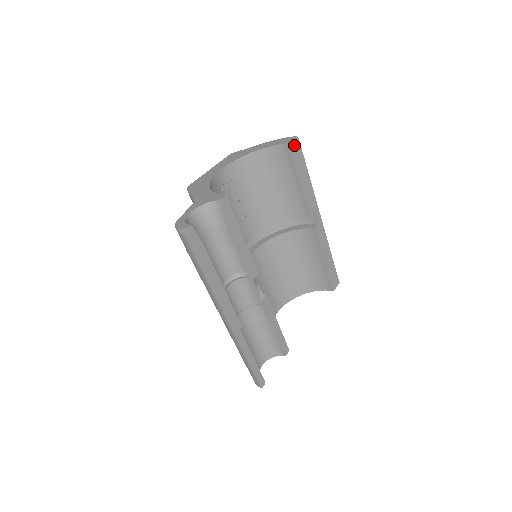
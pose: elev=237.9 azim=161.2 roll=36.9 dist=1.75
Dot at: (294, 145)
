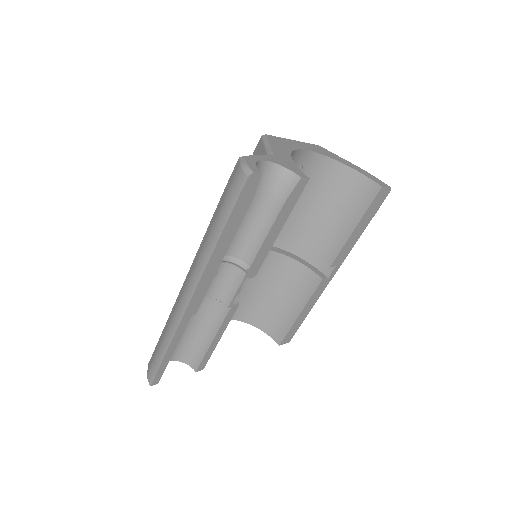
Dot at: (383, 193)
